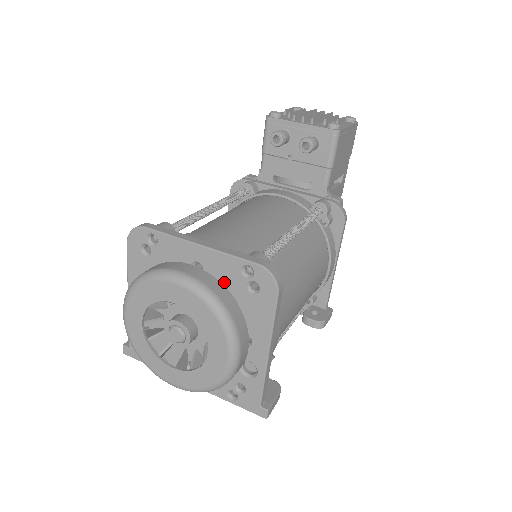
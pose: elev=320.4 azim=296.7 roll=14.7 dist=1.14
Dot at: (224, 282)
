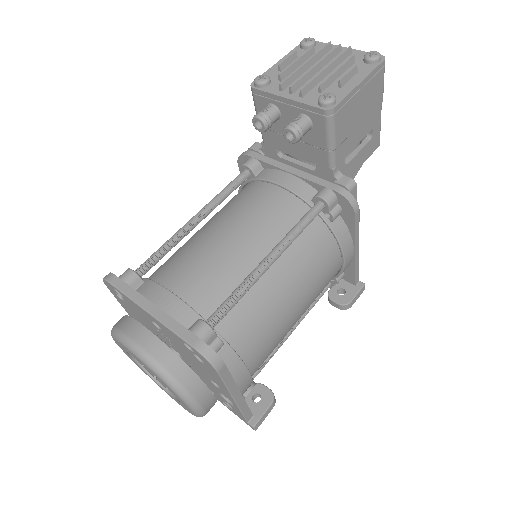
Dot at: (178, 344)
